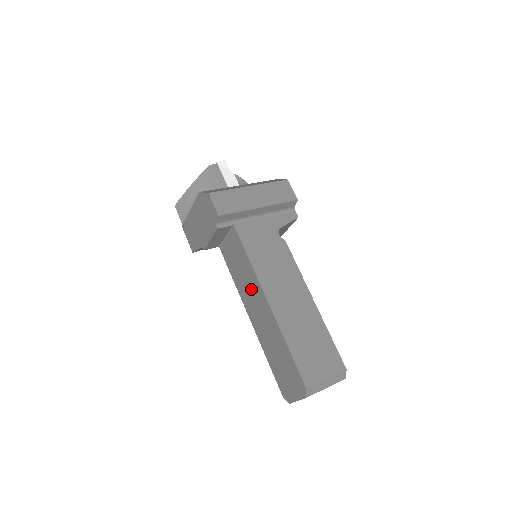
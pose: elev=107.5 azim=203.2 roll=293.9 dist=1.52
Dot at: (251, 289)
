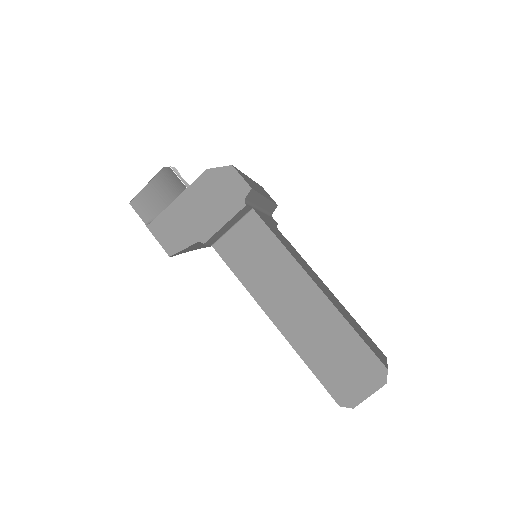
Dot at: (282, 280)
